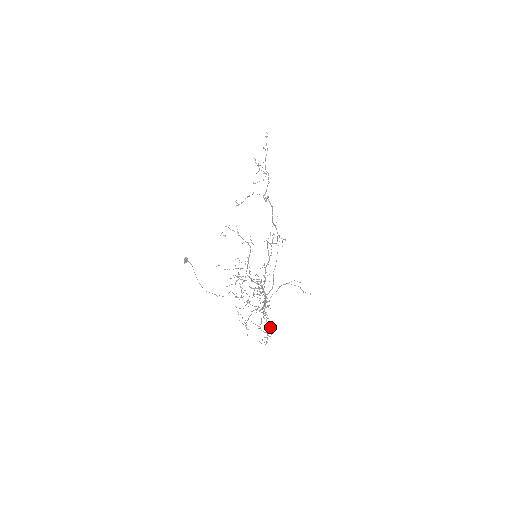
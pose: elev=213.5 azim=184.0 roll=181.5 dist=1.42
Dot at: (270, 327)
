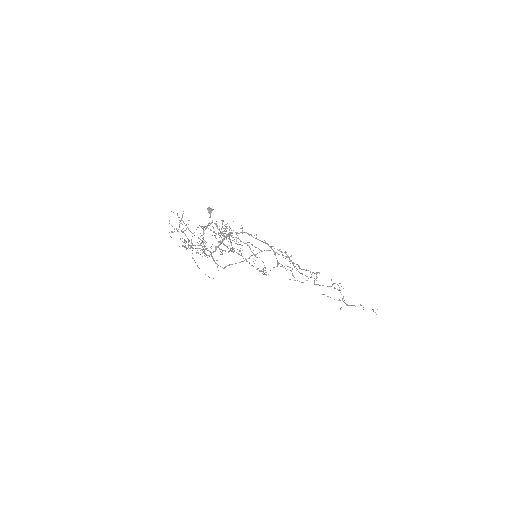
Dot at: occluded
